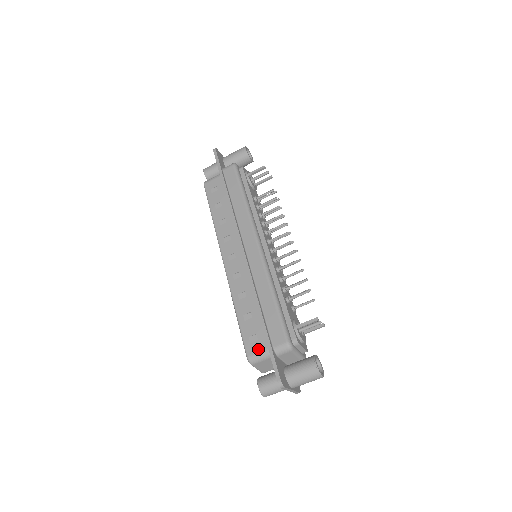
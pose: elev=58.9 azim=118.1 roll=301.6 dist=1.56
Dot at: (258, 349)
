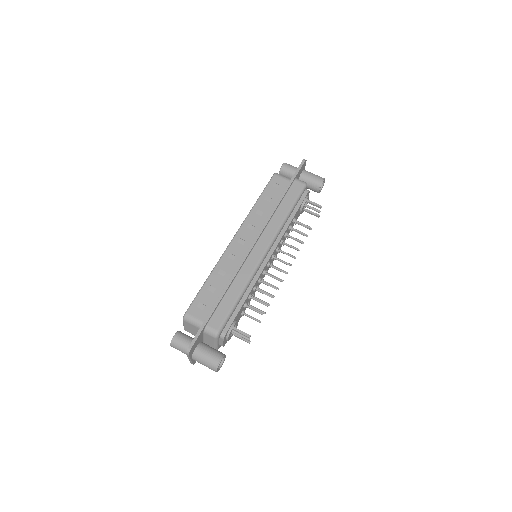
Dot at: (197, 315)
